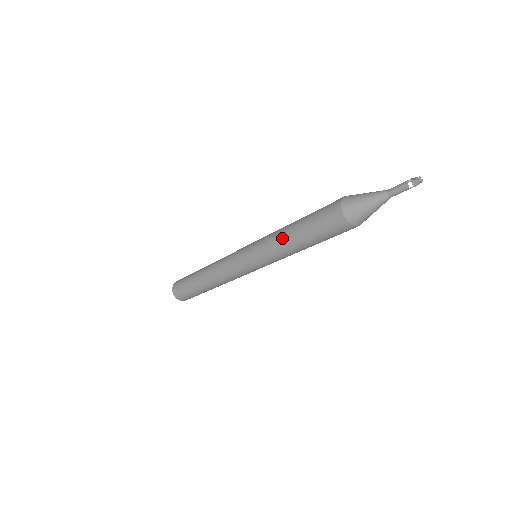
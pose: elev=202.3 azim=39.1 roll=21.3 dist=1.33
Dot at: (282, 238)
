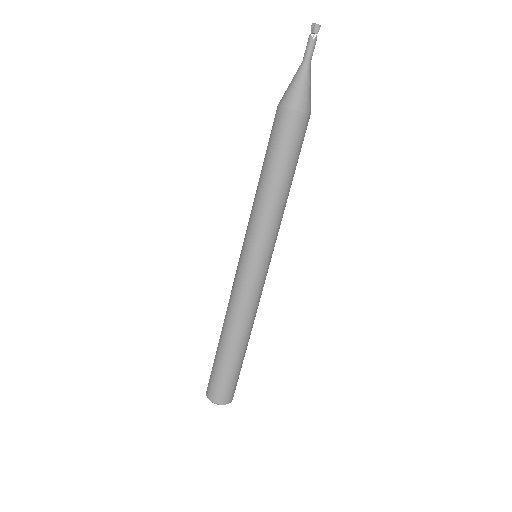
Dot at: (256, 193)
